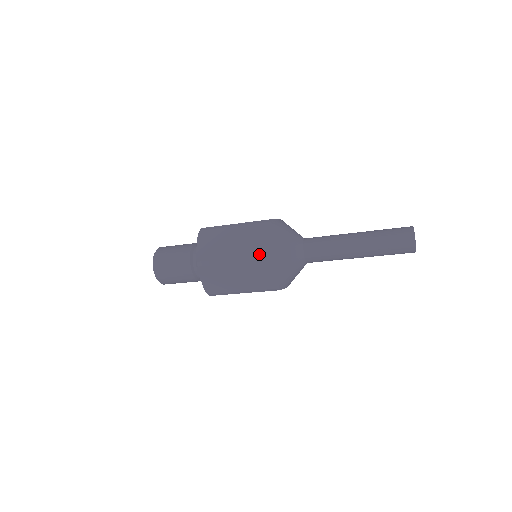
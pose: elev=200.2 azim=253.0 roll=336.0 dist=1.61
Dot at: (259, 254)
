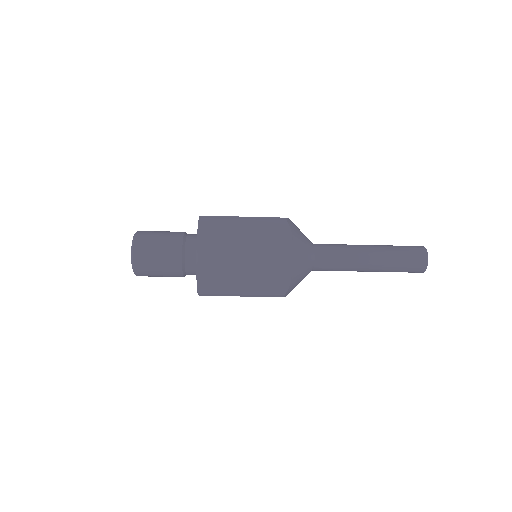
Dot at: (275, 255)
